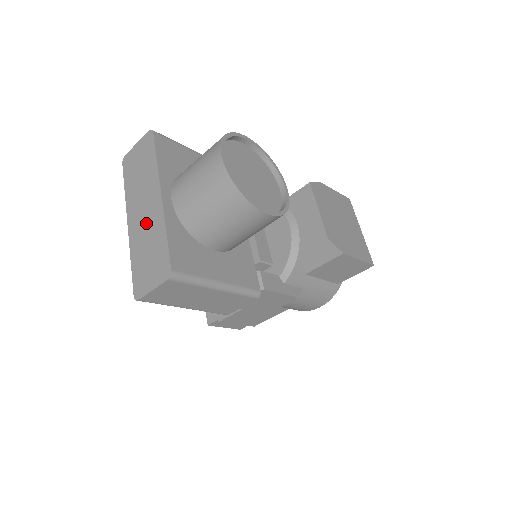
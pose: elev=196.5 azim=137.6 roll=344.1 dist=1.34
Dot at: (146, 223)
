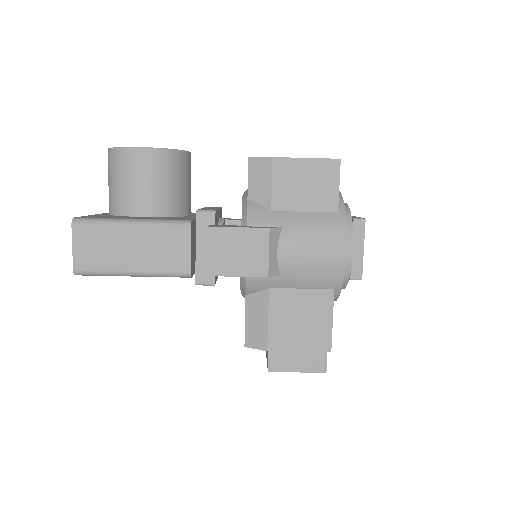
Dot at: occluded
